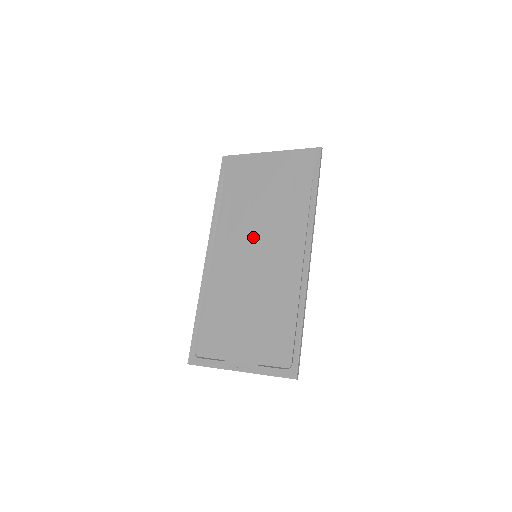
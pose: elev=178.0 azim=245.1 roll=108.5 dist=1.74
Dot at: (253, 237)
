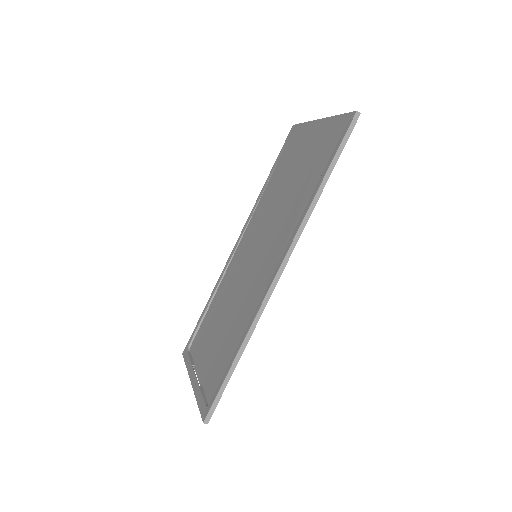
Dot at: (263, 231)
